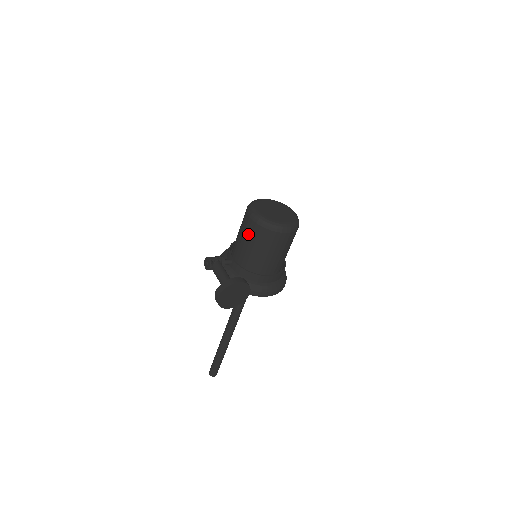
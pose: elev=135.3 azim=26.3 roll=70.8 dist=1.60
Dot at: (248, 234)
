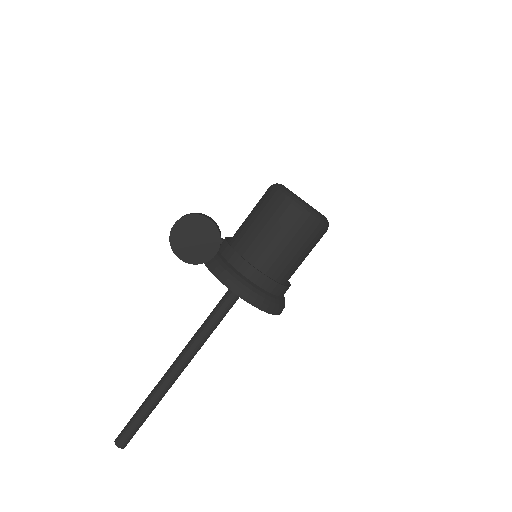
Dot at: (258, 205)
